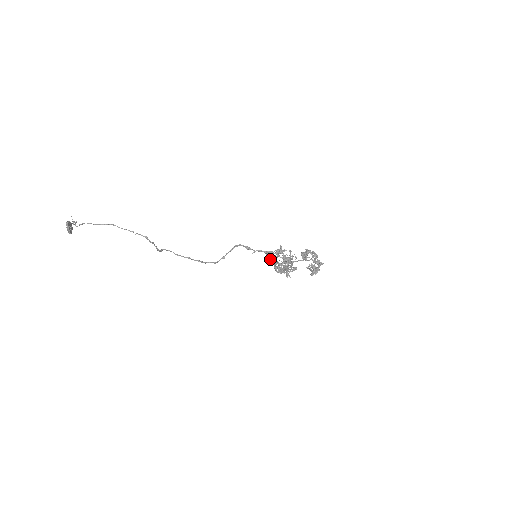
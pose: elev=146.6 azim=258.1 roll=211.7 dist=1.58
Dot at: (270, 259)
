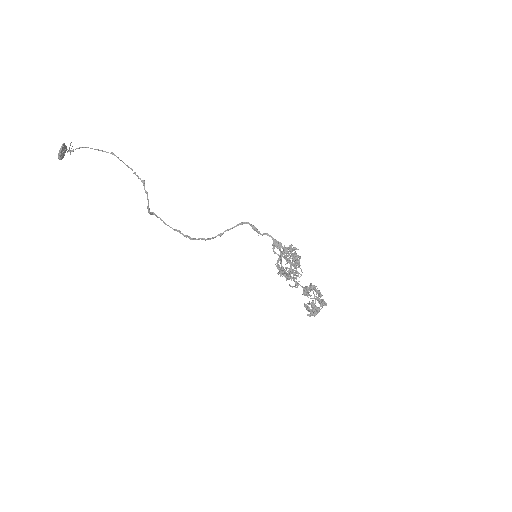
Dot at: (275, 253)
